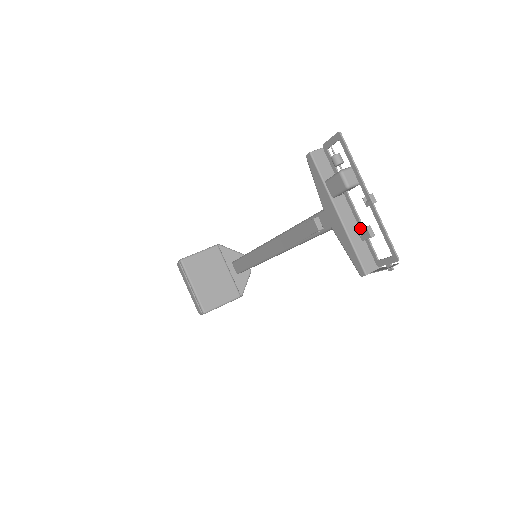
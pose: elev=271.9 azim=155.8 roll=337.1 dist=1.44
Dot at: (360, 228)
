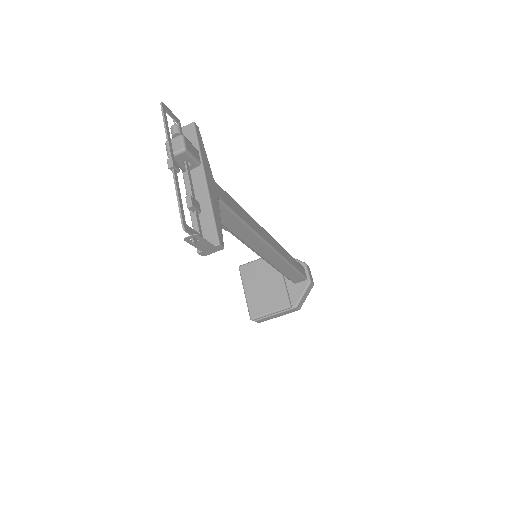
Dot at: occluded
